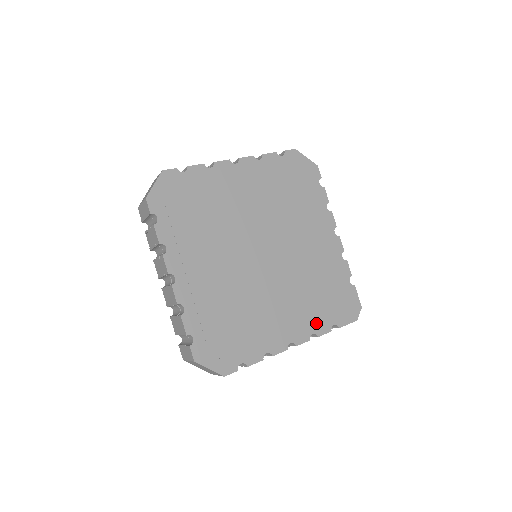
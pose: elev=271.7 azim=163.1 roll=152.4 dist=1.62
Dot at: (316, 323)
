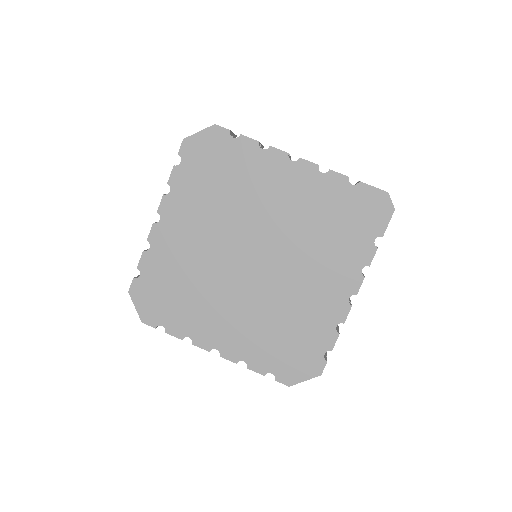
Dot at: (356, 258)
